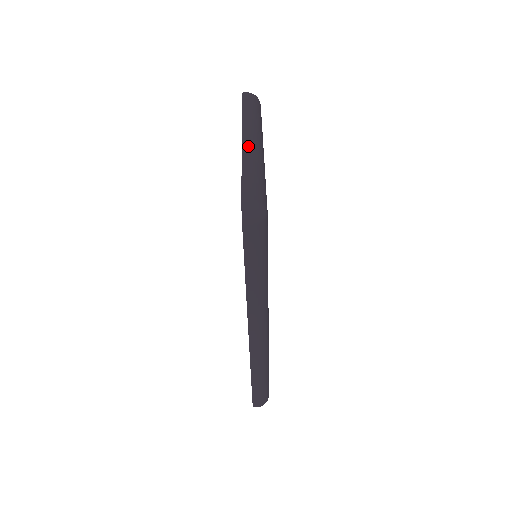
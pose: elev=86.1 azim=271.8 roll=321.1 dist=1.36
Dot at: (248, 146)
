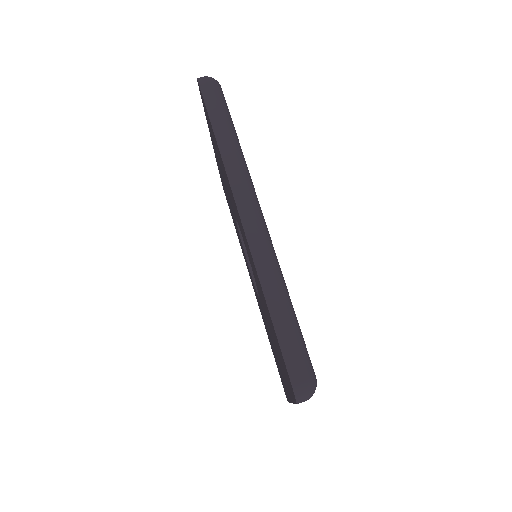
Dot at: occluded
